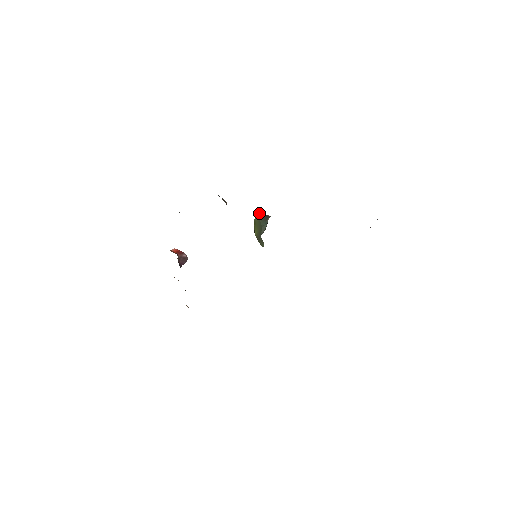
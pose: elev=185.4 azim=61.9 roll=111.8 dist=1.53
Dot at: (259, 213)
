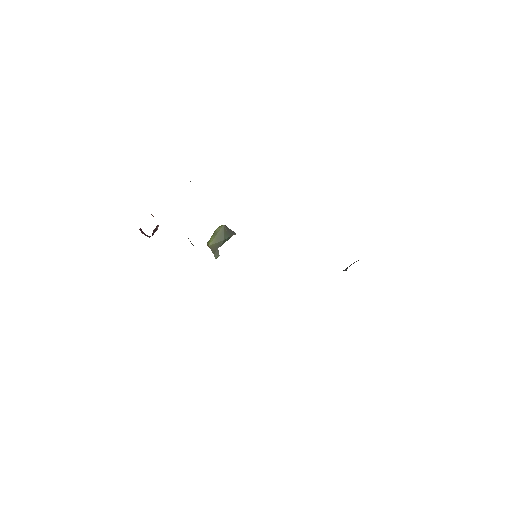
Dot at: (226, 226)
